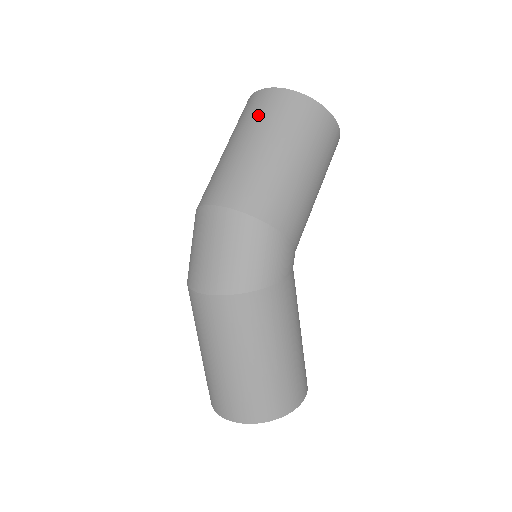
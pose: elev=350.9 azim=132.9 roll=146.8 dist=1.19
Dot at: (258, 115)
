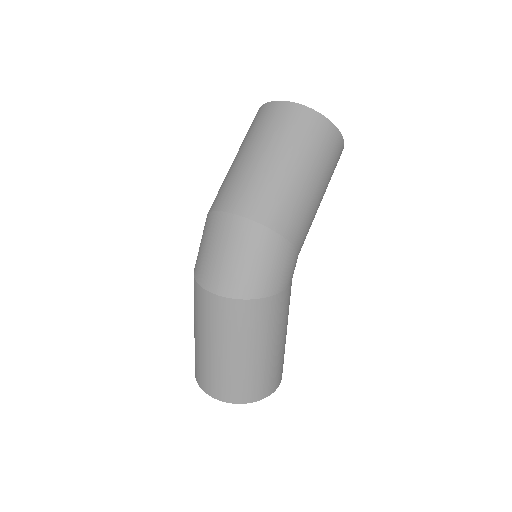
Dot at: (281, 129)
